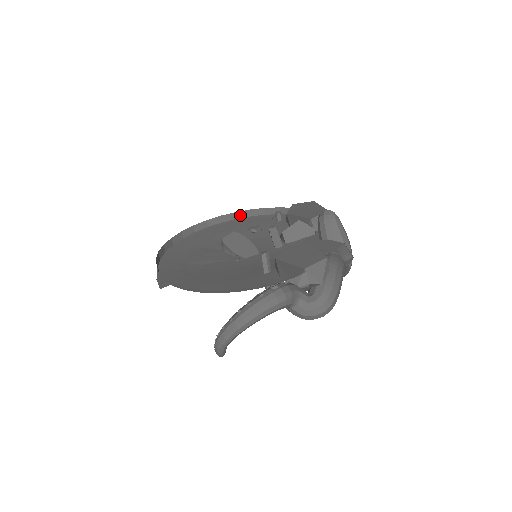
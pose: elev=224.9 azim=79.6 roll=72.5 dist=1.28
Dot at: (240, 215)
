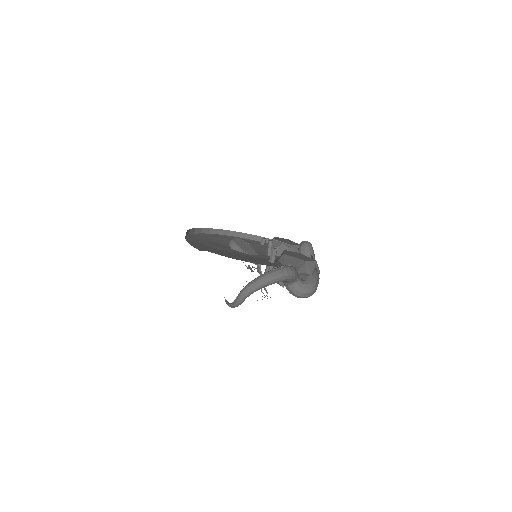
Dot at: (232, 234)
